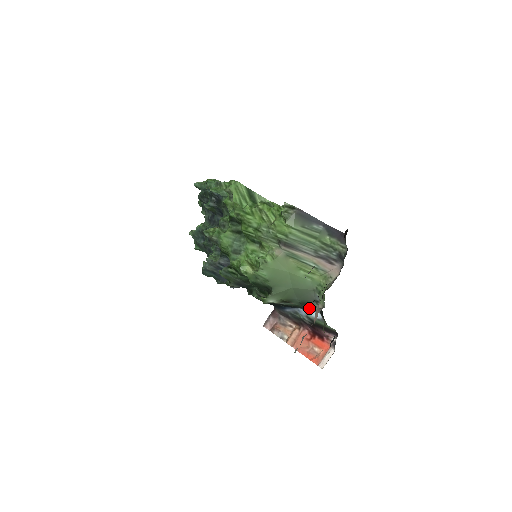
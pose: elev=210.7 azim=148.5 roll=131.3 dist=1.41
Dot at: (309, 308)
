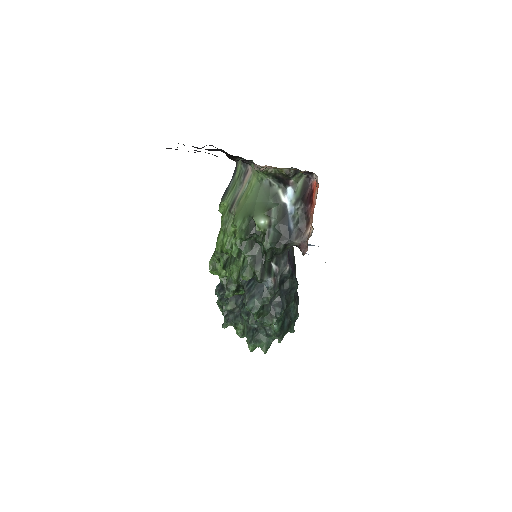
Dot at: (281, 196)
